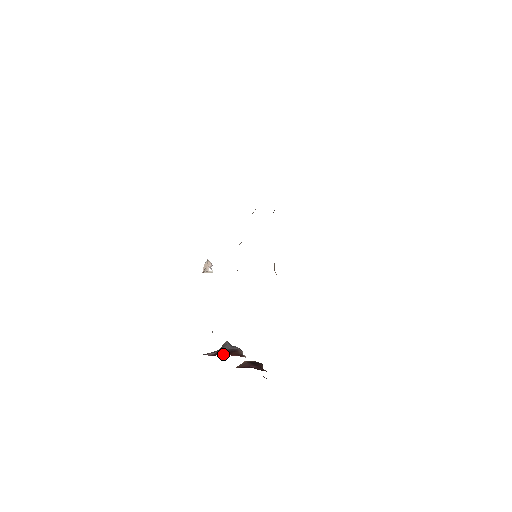
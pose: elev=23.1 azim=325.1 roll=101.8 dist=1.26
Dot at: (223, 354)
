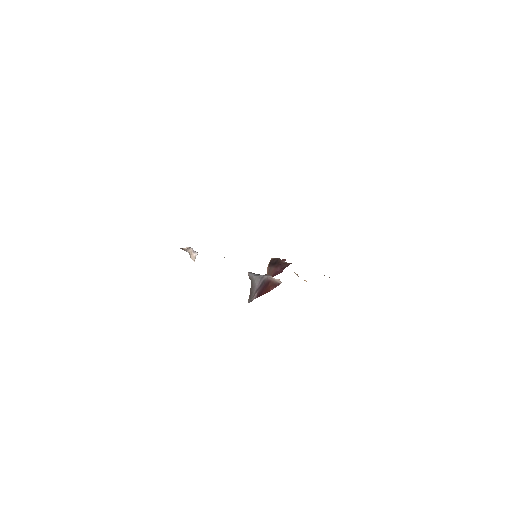
Dot at: (264, 292)
